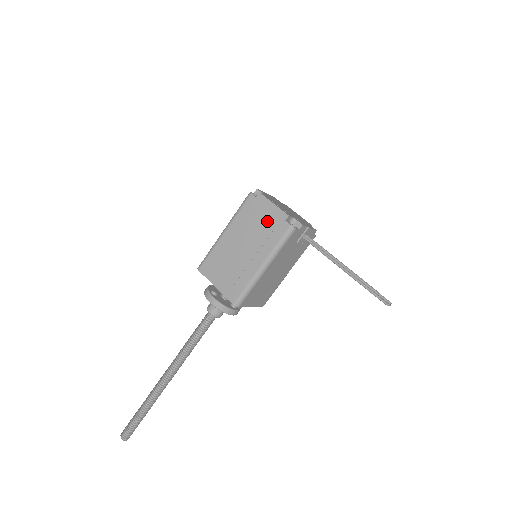
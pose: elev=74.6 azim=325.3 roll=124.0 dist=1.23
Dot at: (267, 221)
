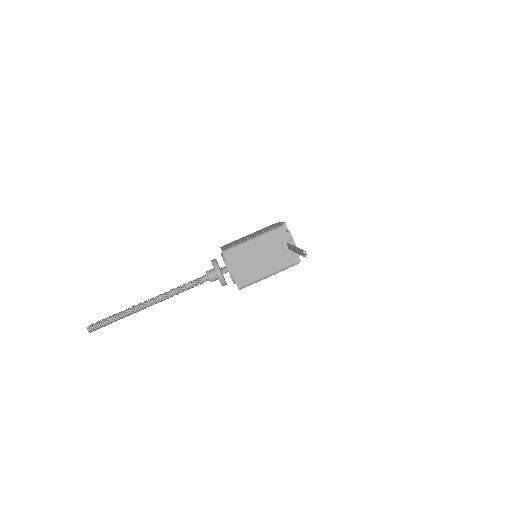
Dot at: (273, 226)
